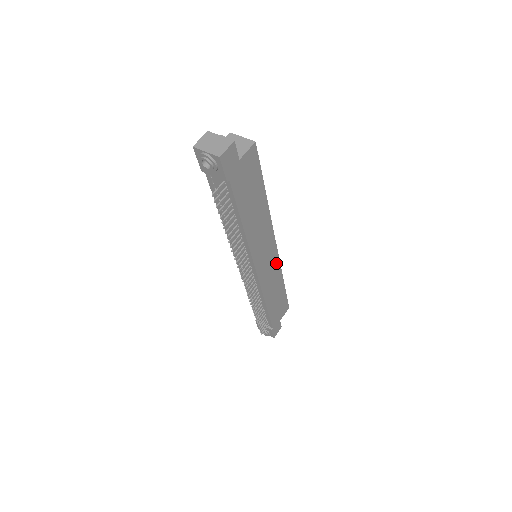
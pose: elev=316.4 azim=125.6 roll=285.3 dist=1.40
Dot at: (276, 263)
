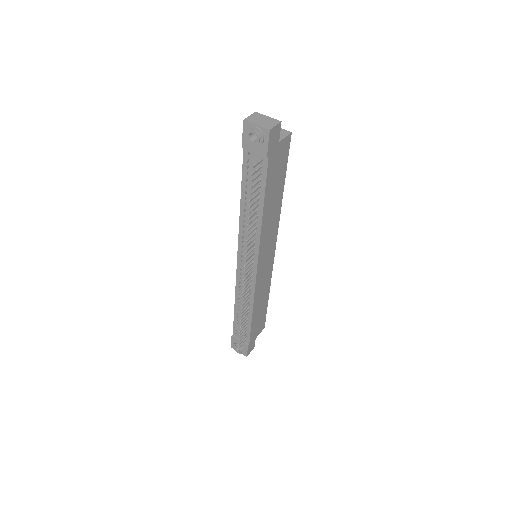
Dot at: (270, 269)
